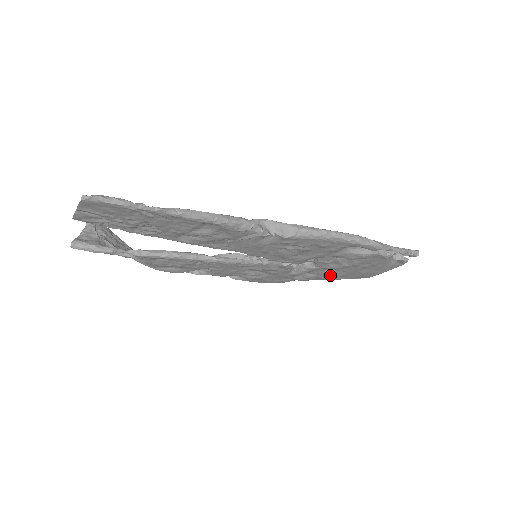
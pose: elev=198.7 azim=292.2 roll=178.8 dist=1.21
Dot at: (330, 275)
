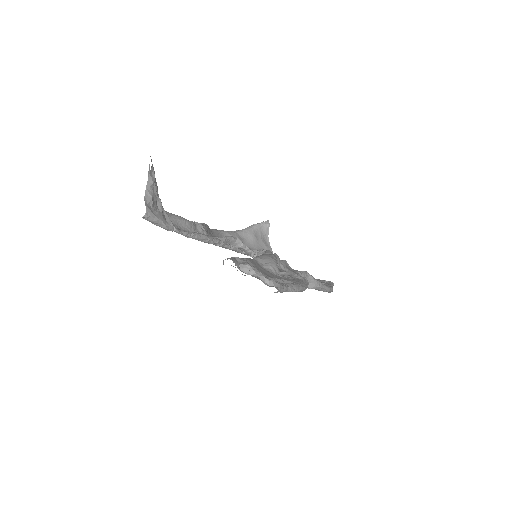
Dot at: occluded
